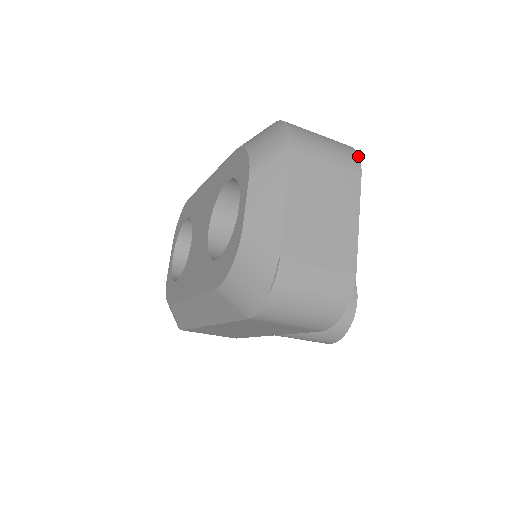
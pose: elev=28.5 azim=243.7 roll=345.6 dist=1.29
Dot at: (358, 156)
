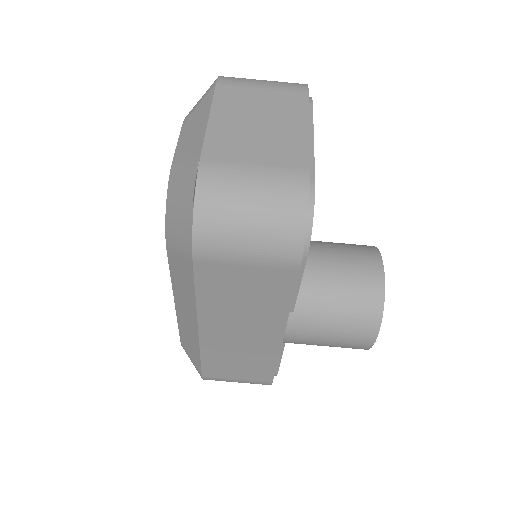
Dot at: (306, 84)
